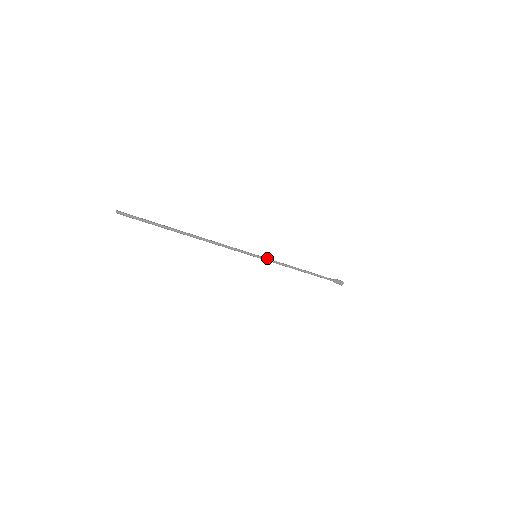
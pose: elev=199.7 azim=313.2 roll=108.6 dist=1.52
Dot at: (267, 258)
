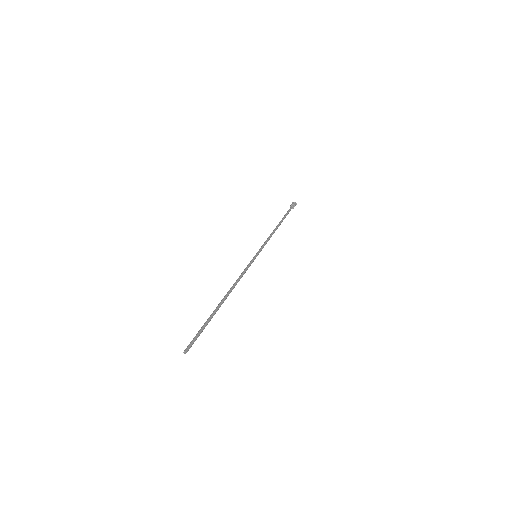
Dot at: (261, 248)
